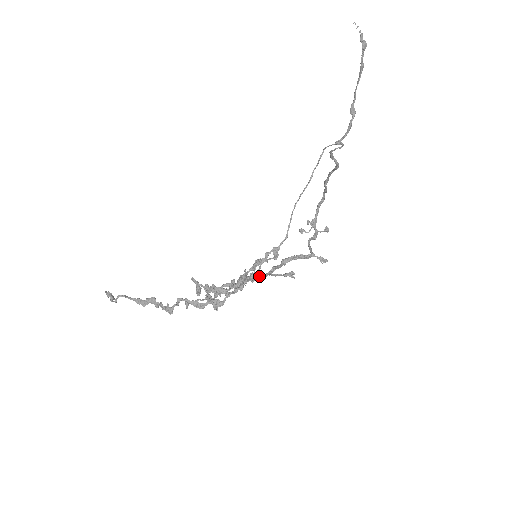
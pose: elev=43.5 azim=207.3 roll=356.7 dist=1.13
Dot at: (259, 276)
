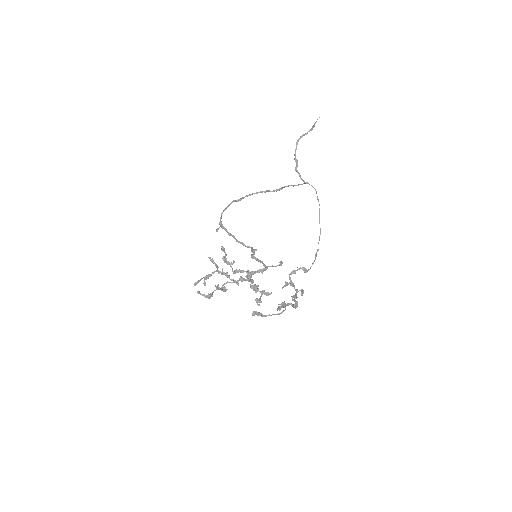
Dot at: (266, 269)
